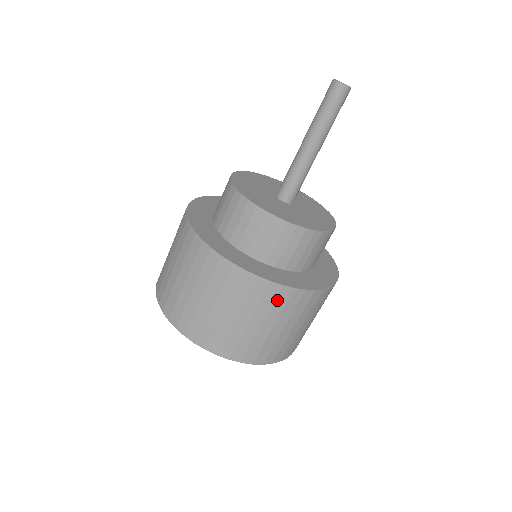
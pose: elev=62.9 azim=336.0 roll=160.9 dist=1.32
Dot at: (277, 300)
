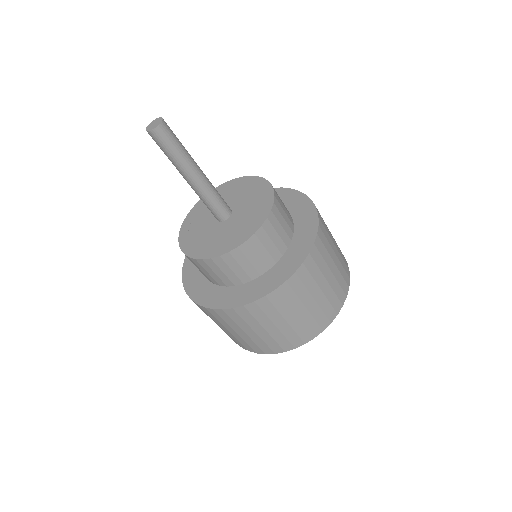
Dot at: (303, 281)
